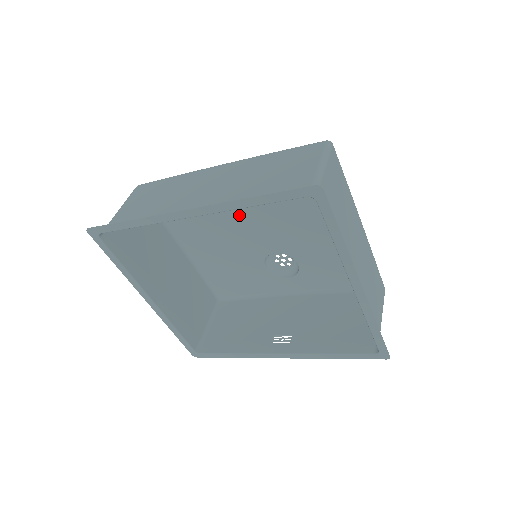
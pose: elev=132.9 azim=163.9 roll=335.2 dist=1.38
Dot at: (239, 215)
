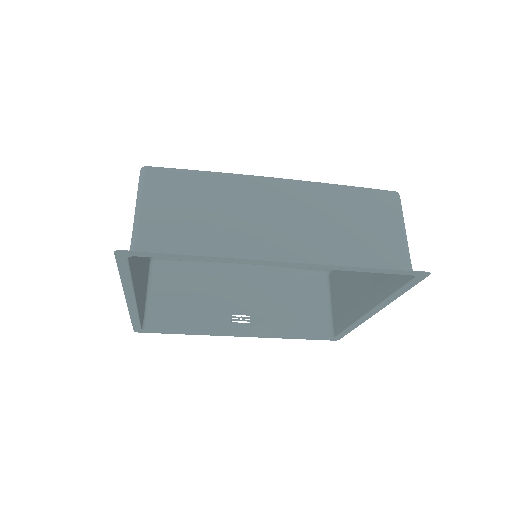
Dot at: occluded
